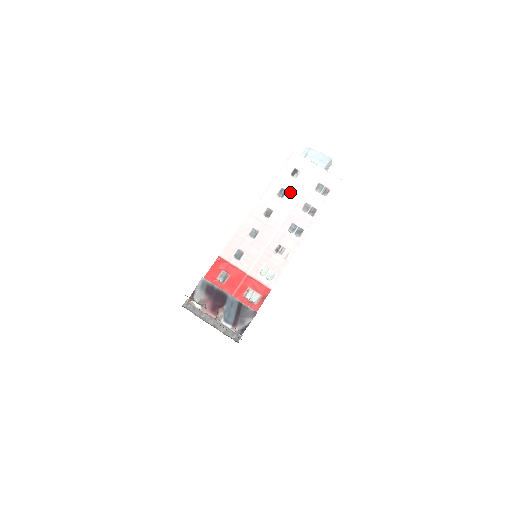
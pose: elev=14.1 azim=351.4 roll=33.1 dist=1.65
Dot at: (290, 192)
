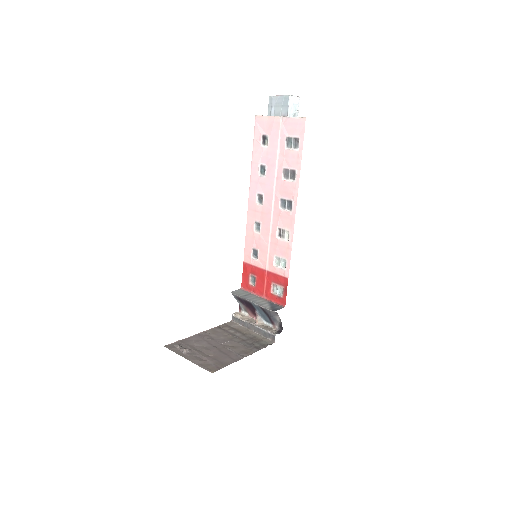
Dot at: (268, 165)
